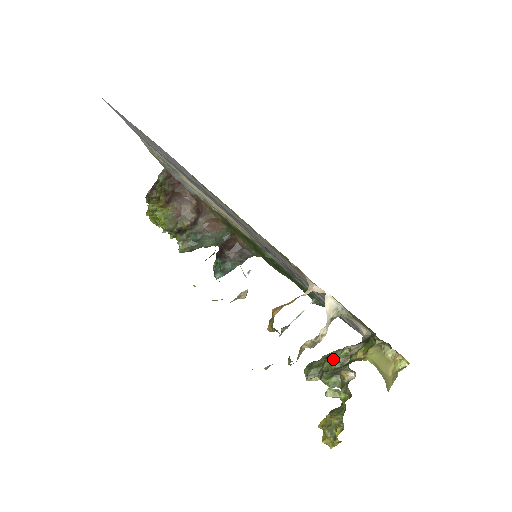
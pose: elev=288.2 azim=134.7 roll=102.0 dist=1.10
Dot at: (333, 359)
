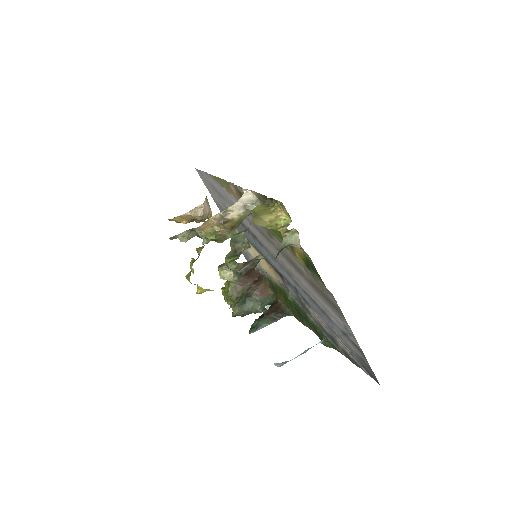
Dot at: (236, 235)
